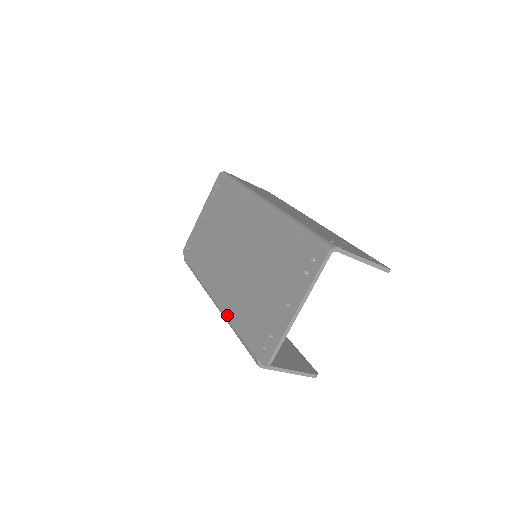
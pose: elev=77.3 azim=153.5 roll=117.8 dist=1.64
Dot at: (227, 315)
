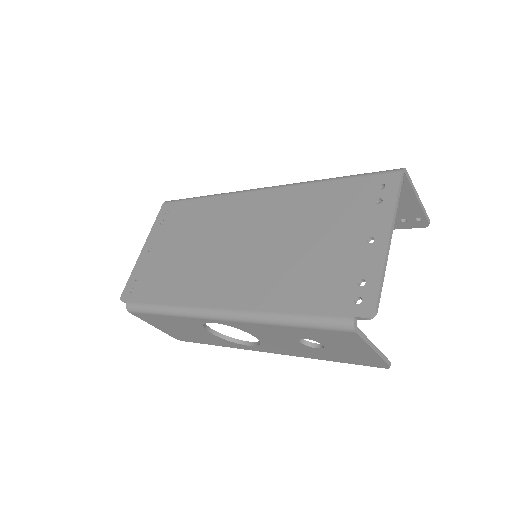
Dot at: (257, 309)
